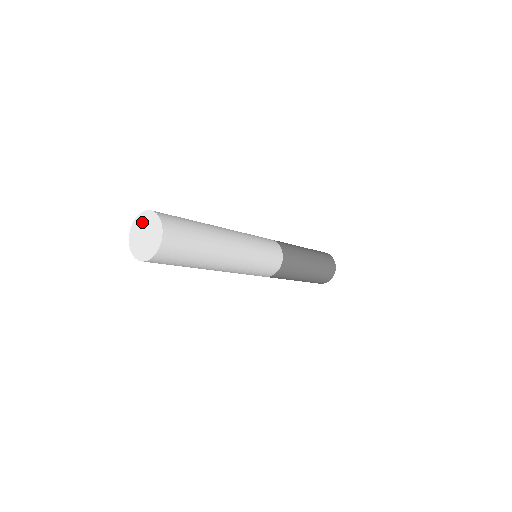
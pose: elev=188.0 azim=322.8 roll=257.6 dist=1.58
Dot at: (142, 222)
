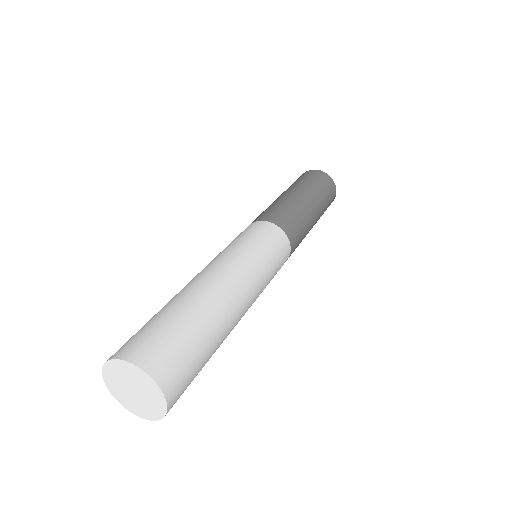
Dot at: (118, 374)
